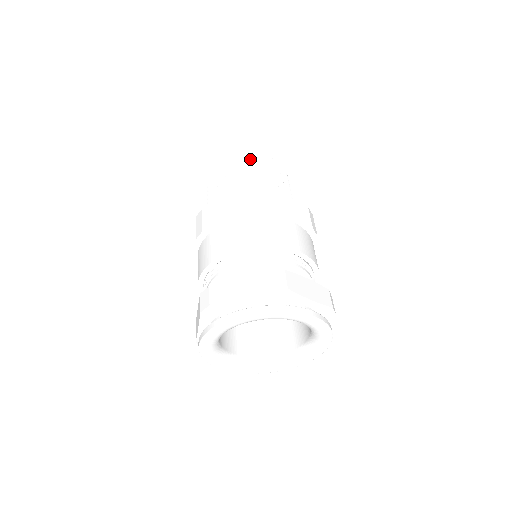
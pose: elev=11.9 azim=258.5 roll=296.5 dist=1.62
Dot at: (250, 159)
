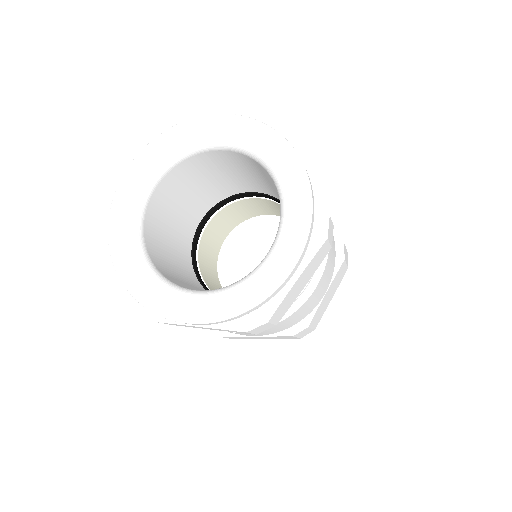
Dot at: occluded
